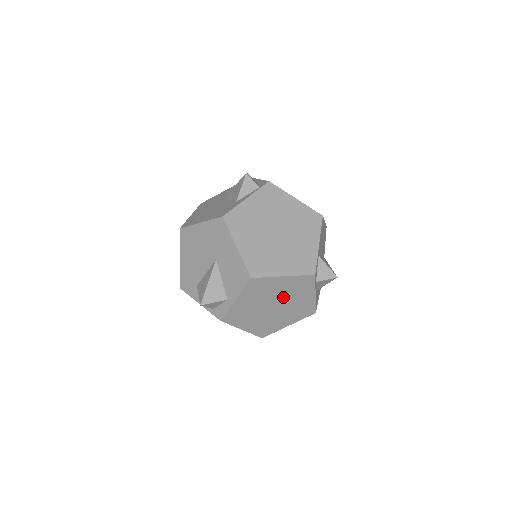
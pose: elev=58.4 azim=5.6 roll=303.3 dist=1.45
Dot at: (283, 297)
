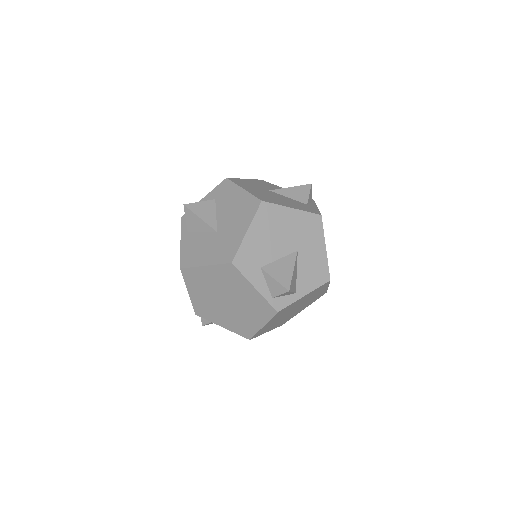
Dot at: (304, 304)
